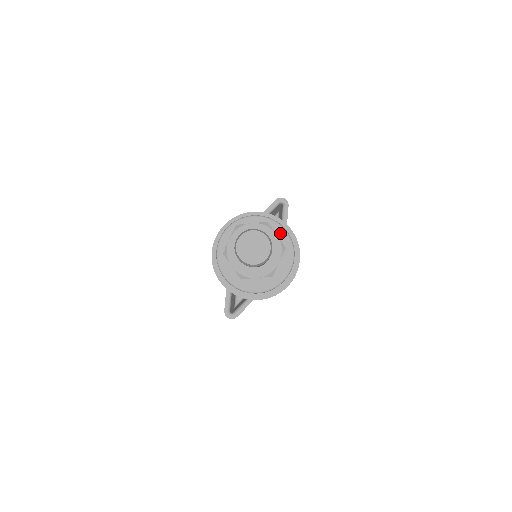
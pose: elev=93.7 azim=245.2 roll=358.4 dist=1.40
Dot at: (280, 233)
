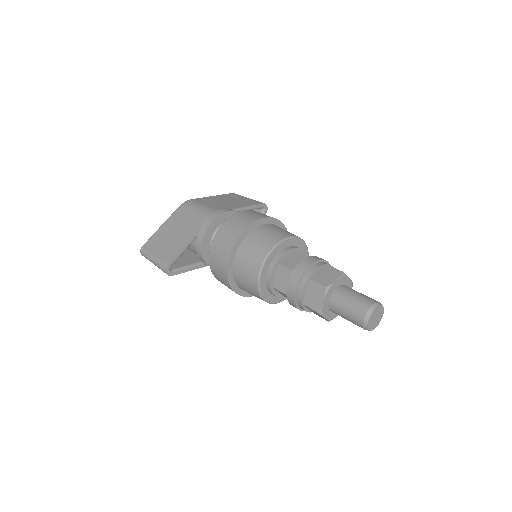
Dot at: occluded
